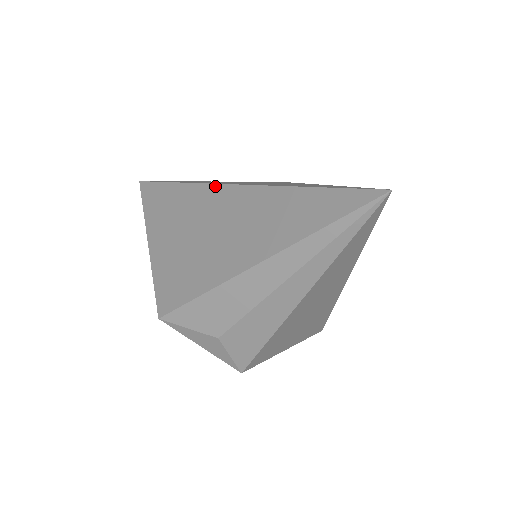
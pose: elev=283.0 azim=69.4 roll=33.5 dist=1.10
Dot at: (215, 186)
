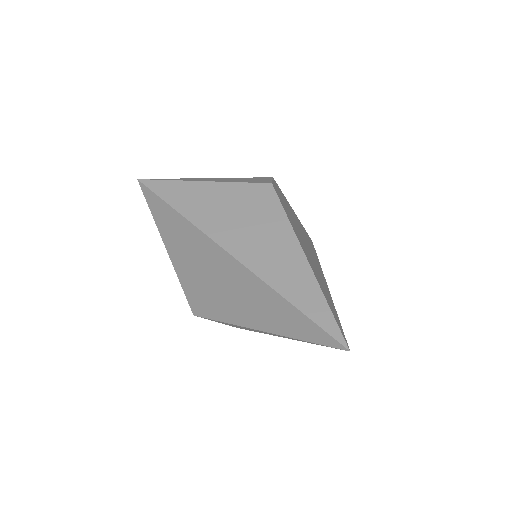
Dot at: (217, 246)
